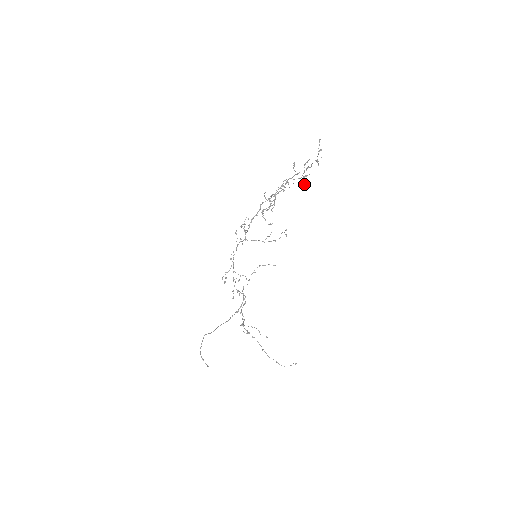
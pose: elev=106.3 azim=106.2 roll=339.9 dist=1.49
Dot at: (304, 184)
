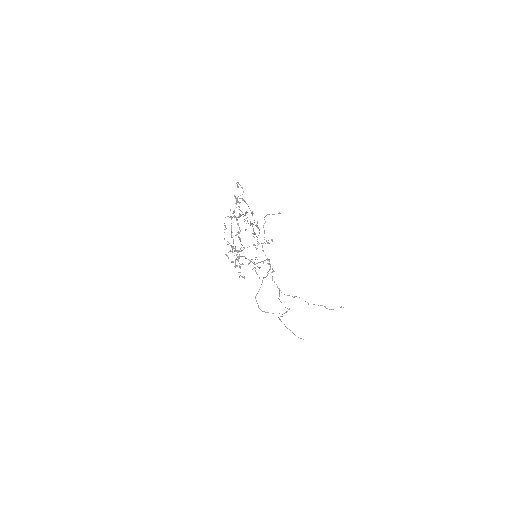
Dot at: occluded
